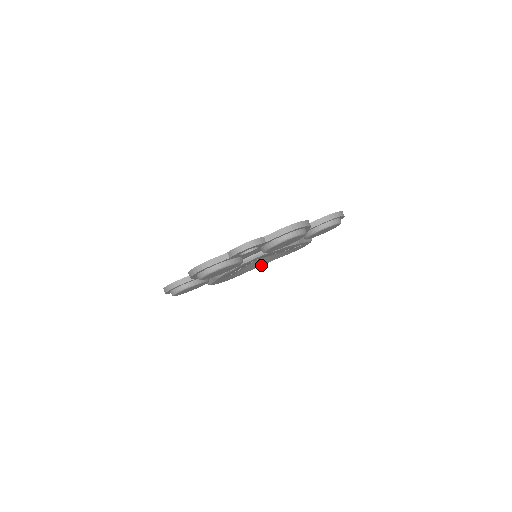
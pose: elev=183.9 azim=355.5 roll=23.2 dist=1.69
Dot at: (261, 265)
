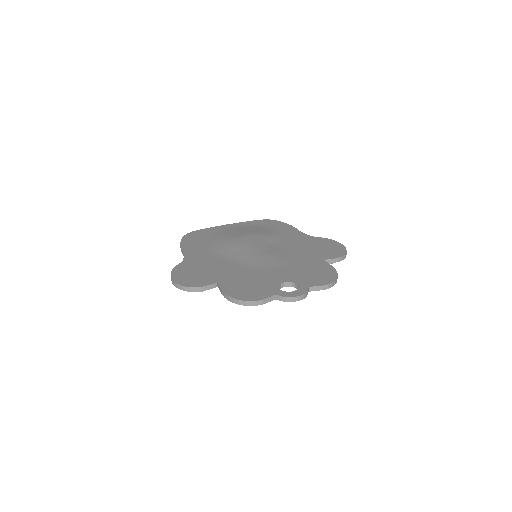
Dot at: occluded
